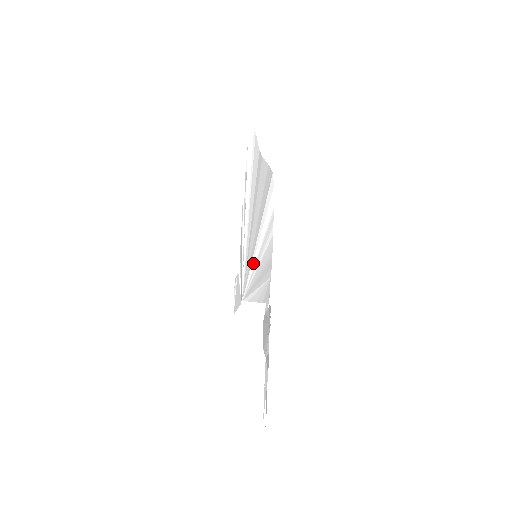
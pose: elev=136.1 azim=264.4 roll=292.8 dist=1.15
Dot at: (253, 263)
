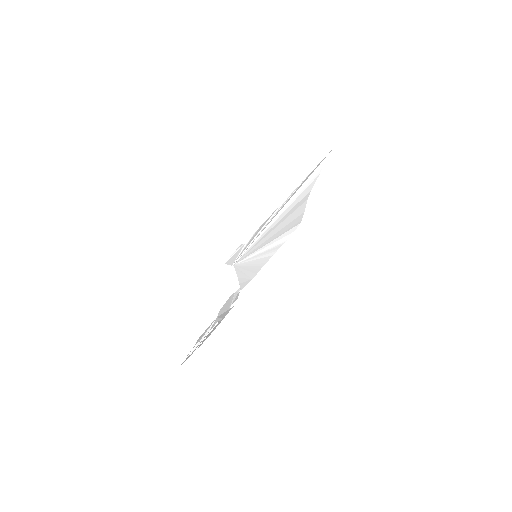
Dot at: (253, 254)
